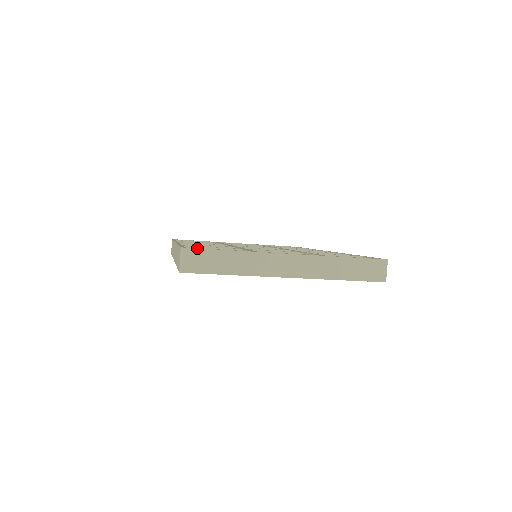
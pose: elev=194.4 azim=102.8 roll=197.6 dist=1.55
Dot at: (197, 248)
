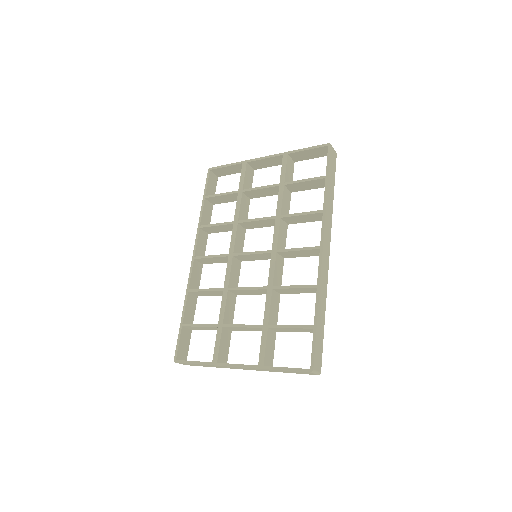
Dot at: (181, 363)
